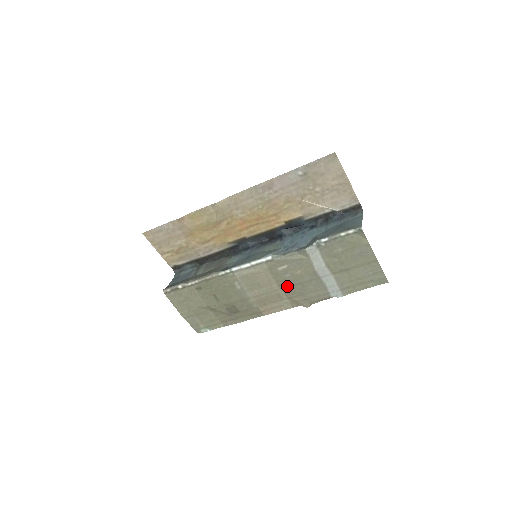
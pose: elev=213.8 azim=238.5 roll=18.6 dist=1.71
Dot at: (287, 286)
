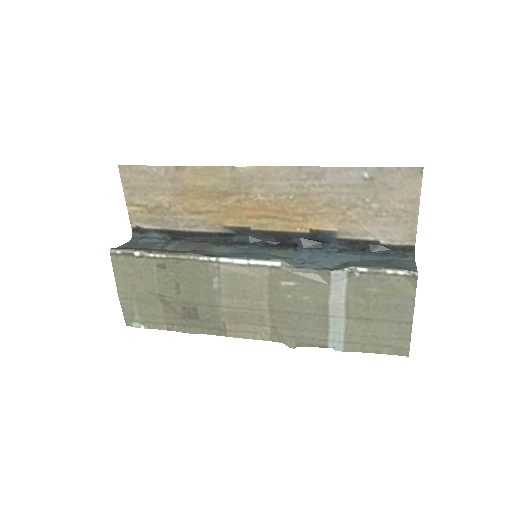
Dot at: (280, 310)
